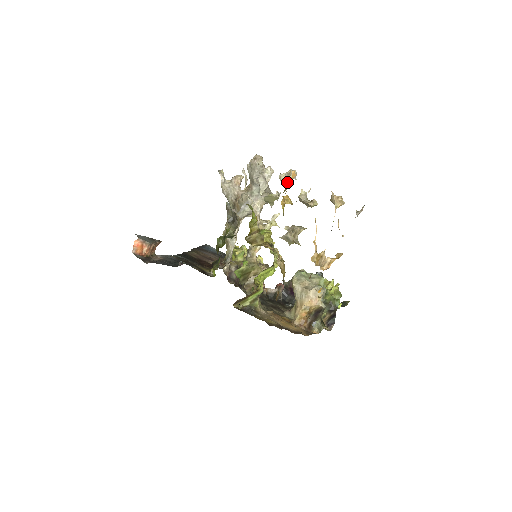
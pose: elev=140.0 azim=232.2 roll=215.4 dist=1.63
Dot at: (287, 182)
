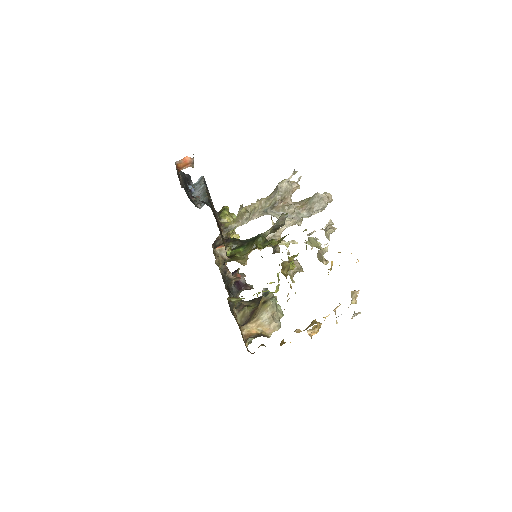
Dot at: occluded
